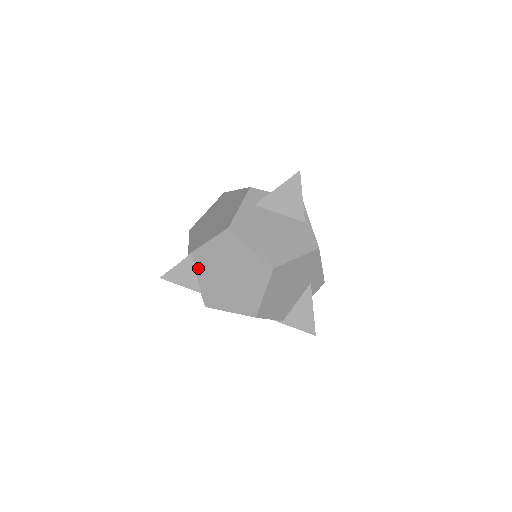
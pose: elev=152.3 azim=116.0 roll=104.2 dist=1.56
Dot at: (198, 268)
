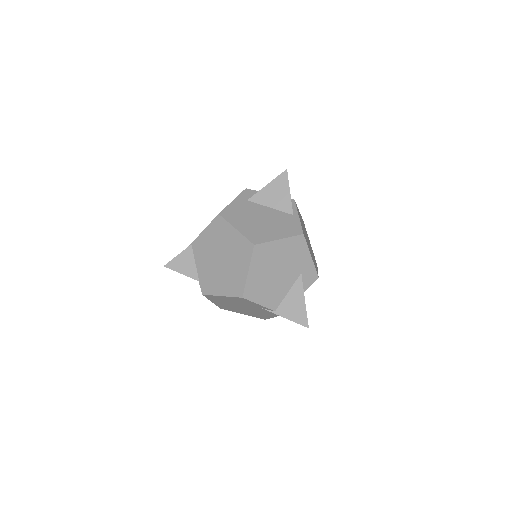
Dot at: (196, 257)
